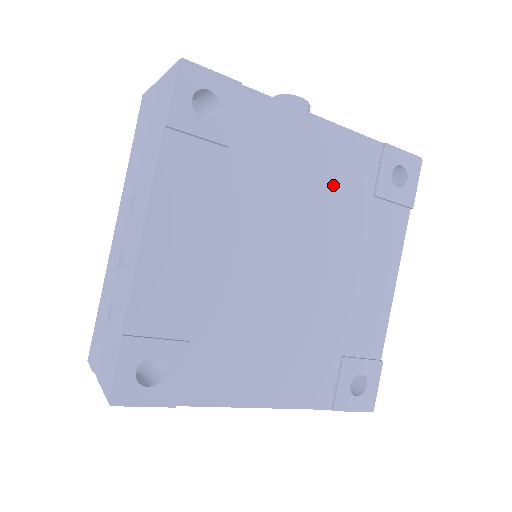
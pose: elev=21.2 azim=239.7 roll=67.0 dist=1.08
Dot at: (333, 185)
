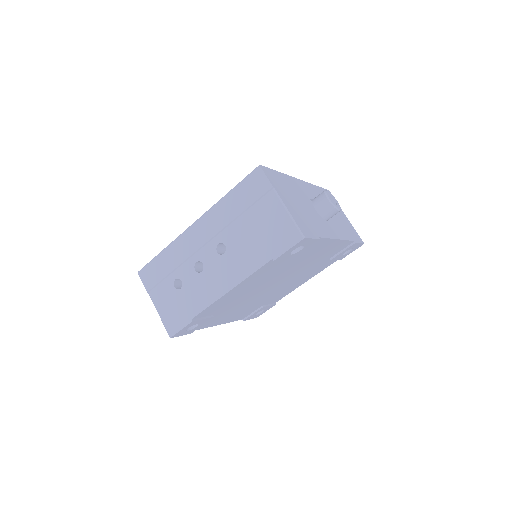
Dot at: (318, 259)
